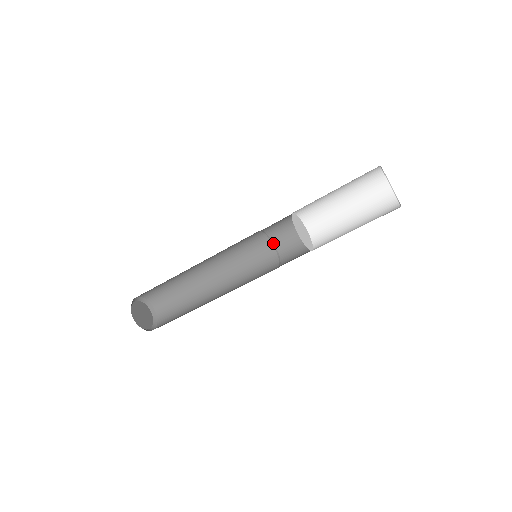
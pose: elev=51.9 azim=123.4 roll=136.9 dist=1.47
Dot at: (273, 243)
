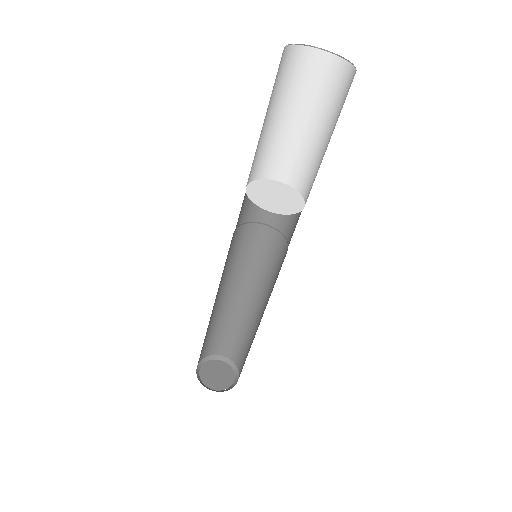
Dot at: (254, 222)
